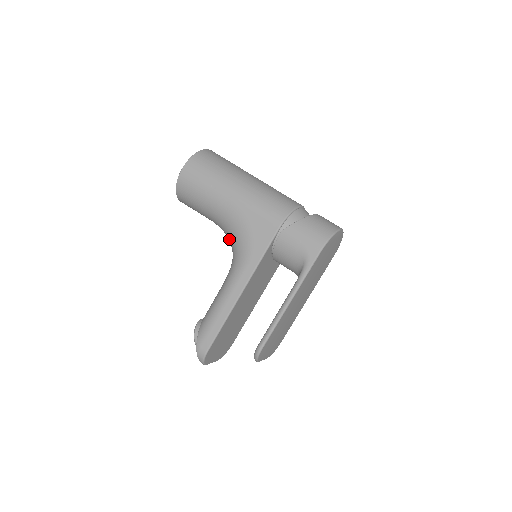
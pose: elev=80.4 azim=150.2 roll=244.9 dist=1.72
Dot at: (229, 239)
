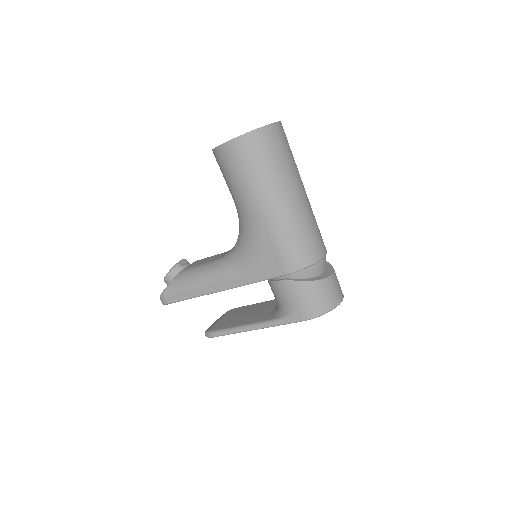
Dot at: (239, 233)
